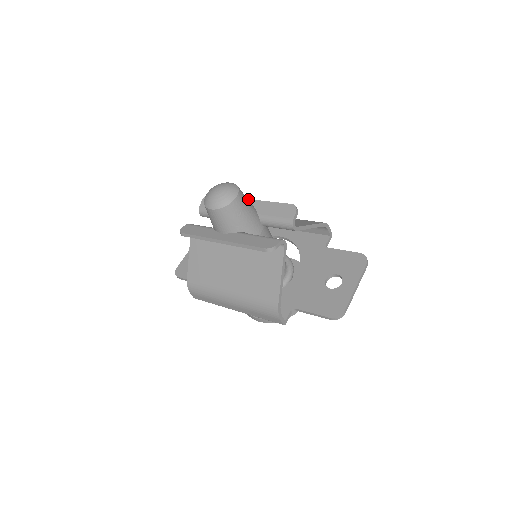
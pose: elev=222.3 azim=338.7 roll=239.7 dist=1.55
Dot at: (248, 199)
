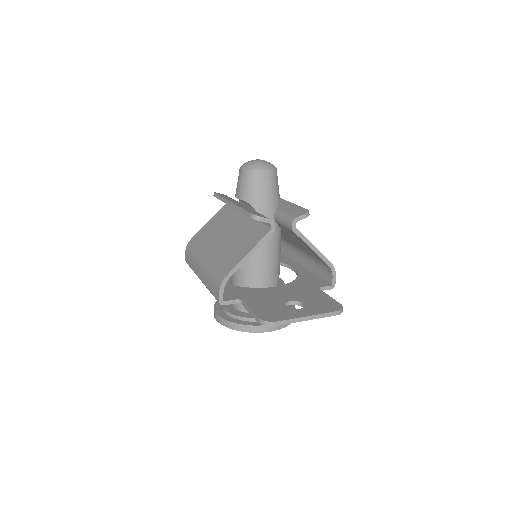
Dot at: (283, 199)
